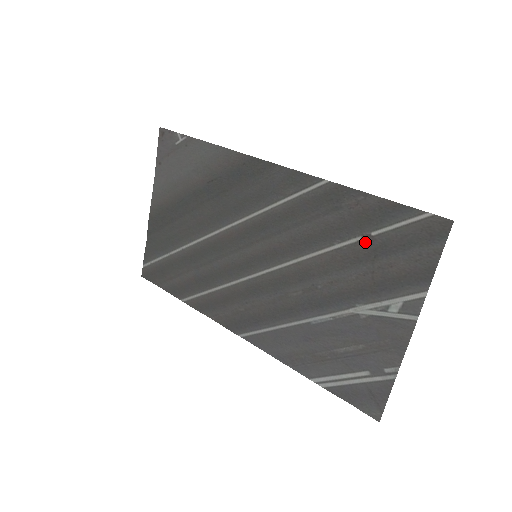
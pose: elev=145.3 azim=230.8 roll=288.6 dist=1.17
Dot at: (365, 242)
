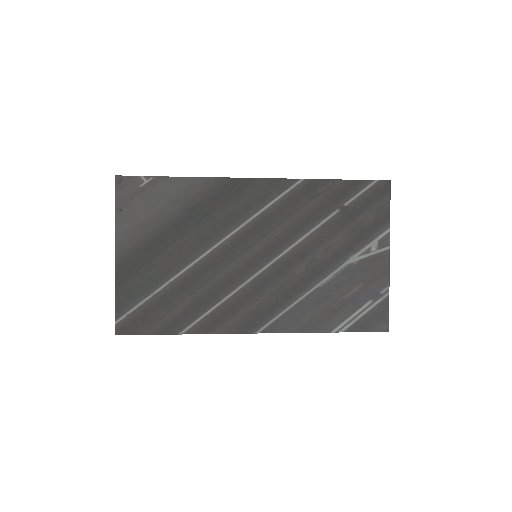
Dot at: (342, 212)
